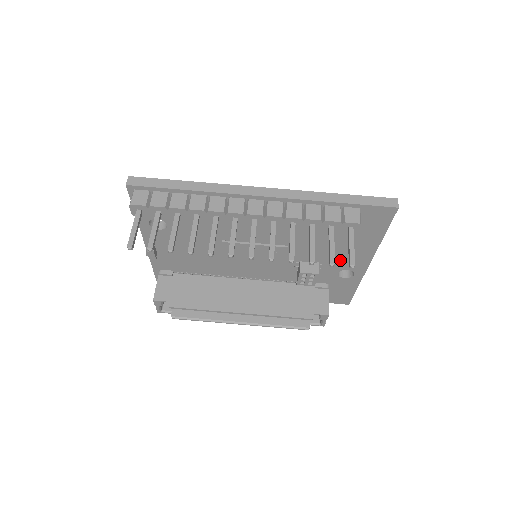
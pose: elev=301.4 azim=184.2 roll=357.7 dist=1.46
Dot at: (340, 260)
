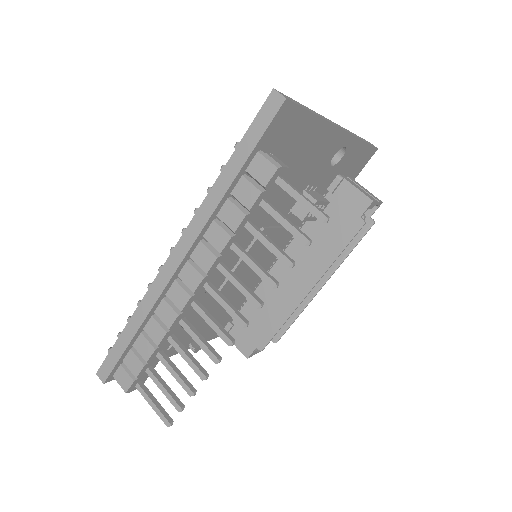
Dot at: (316, 165)
